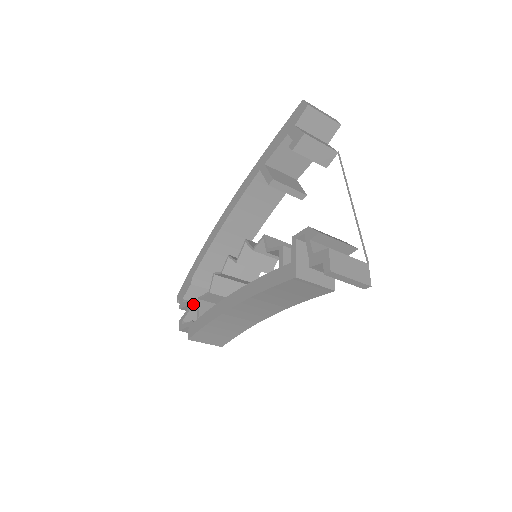
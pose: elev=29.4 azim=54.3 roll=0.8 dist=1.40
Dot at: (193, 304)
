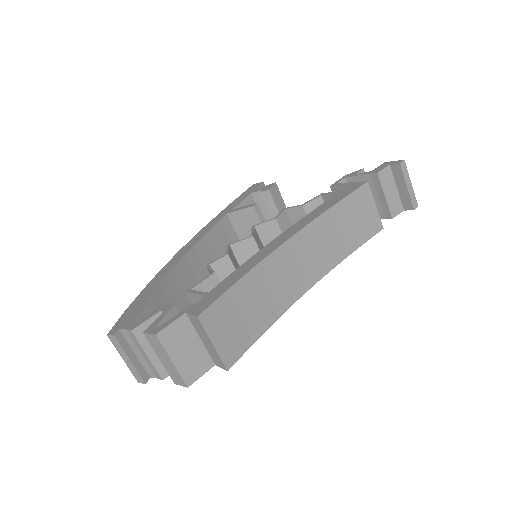
Dot at: occluded
